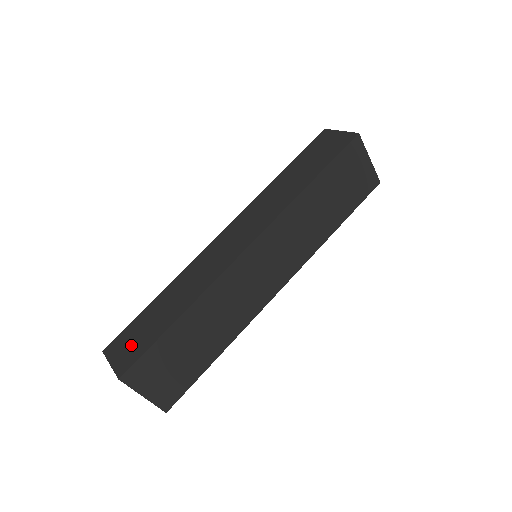
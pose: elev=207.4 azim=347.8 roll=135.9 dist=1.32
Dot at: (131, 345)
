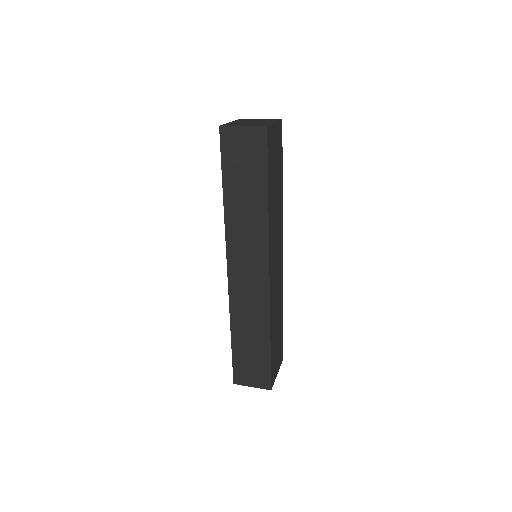
Dot at: (253, 372)
